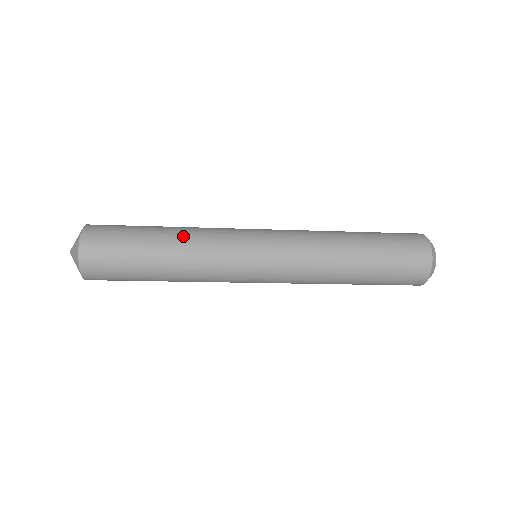
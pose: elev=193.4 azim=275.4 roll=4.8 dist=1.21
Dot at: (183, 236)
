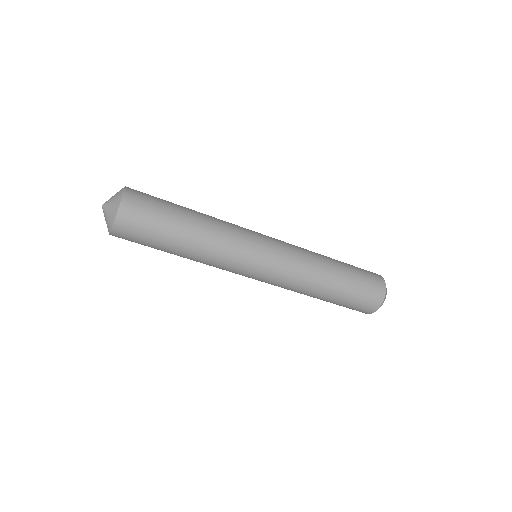
Dot at: (208, 216)
